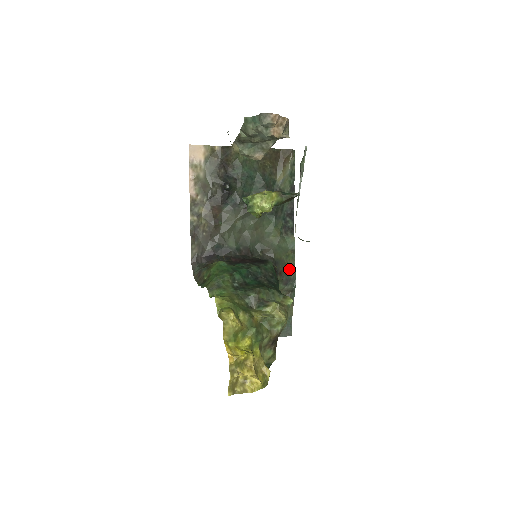
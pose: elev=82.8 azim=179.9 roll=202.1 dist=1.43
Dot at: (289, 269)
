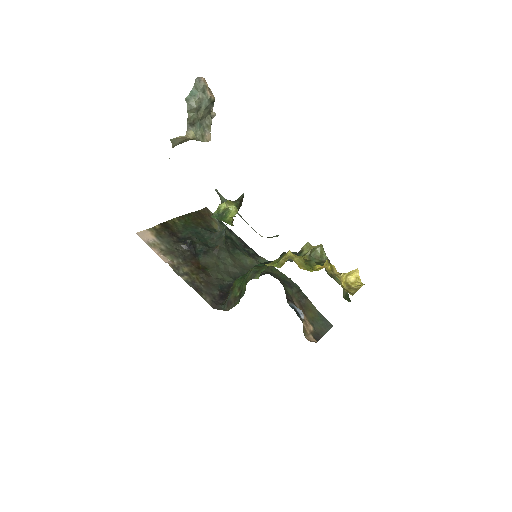
Dot at: (282, 278)
